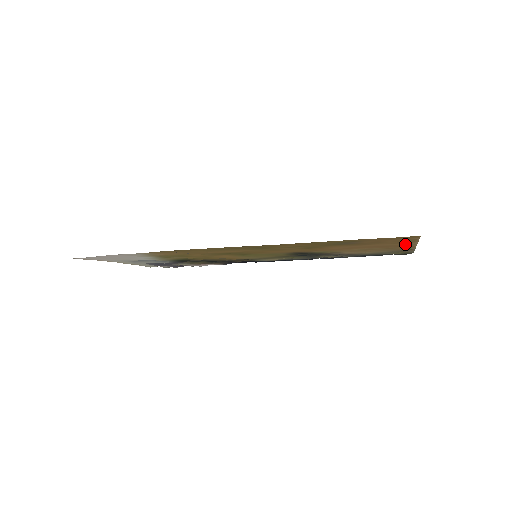
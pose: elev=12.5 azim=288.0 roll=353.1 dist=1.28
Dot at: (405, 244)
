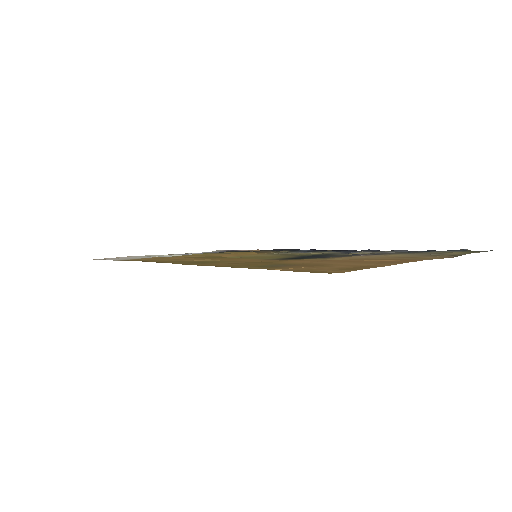
Dot at: (384, 263)
